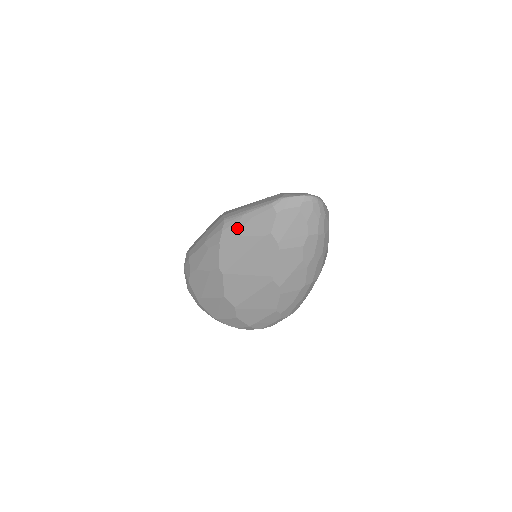
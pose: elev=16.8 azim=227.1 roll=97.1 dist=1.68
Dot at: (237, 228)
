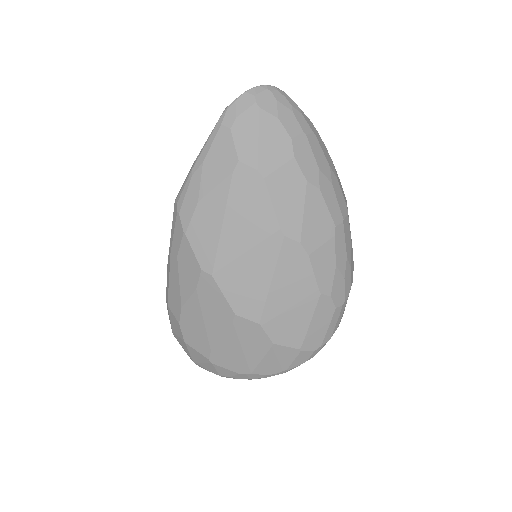
Dot at: (194, 192)
